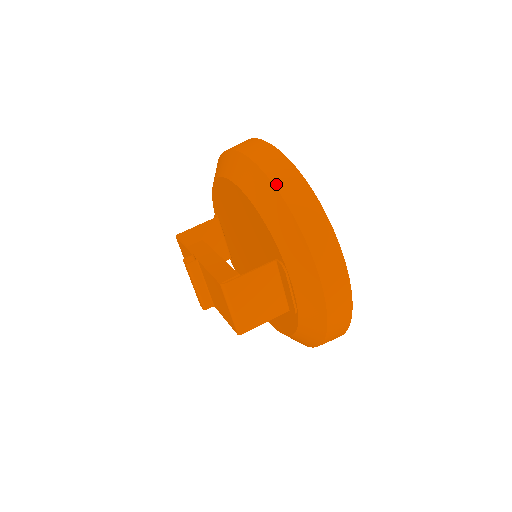
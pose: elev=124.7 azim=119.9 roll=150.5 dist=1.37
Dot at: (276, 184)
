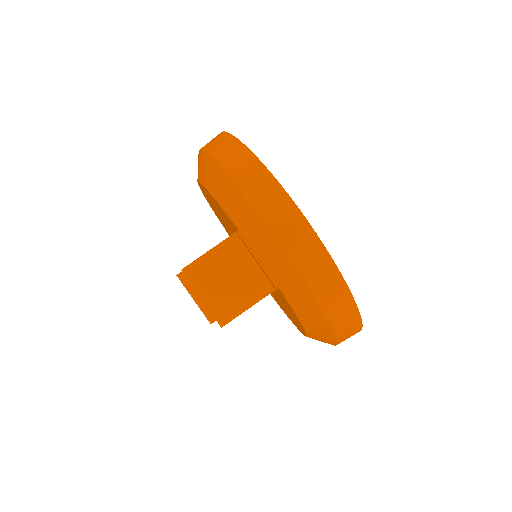
Dot at: (212, 155)
